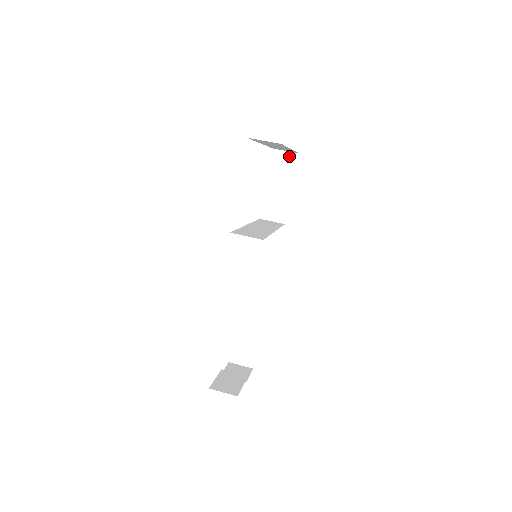
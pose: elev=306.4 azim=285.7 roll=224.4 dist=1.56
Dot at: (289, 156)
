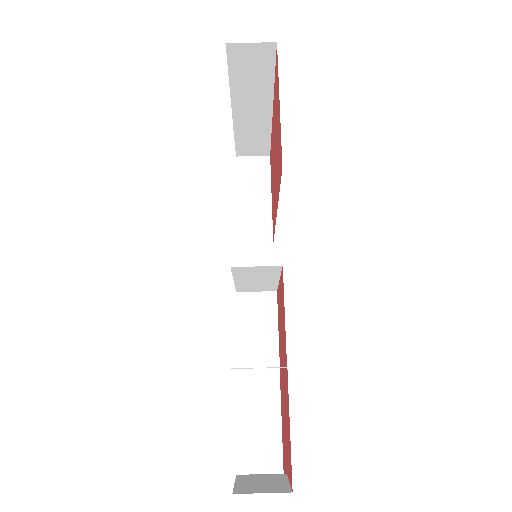
Dot at: (258, 161)
